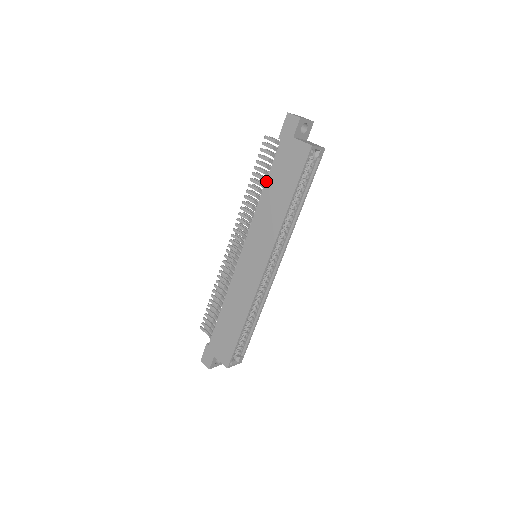
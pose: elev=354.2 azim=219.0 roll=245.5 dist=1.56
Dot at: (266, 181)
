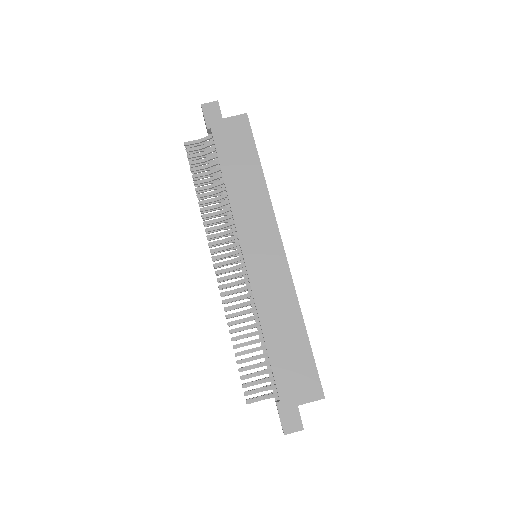
Dot at: (221, 171)
